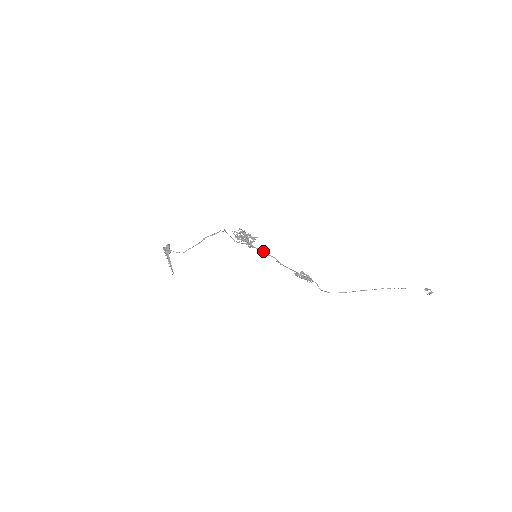
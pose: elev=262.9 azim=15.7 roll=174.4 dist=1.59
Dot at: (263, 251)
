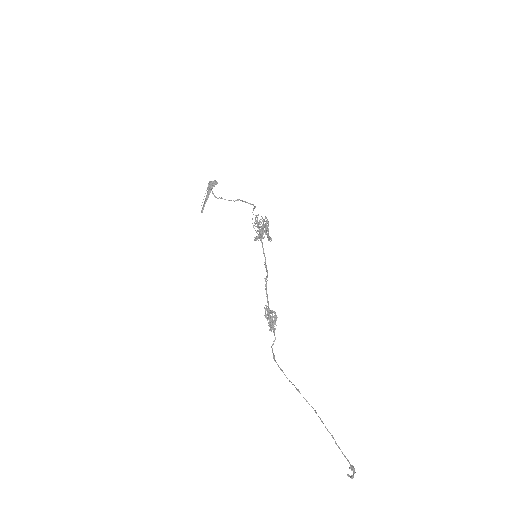
Dot at: occluded
